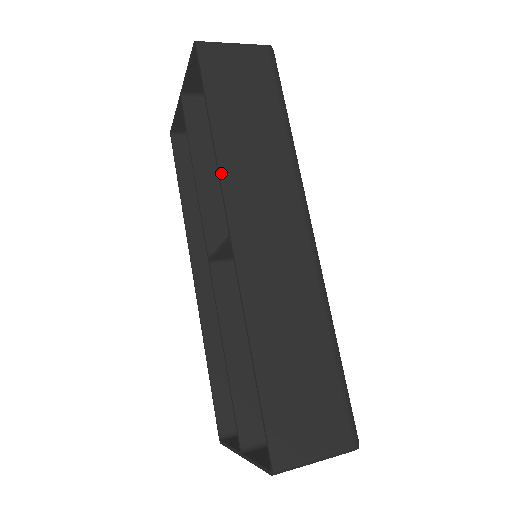
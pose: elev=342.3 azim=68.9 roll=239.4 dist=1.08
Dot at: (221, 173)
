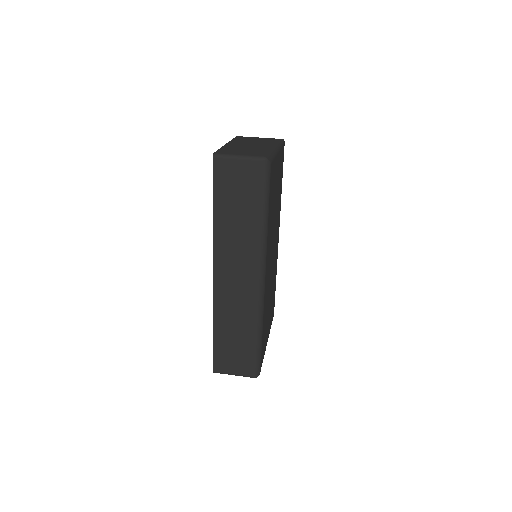
Dot at: (214, 242)
